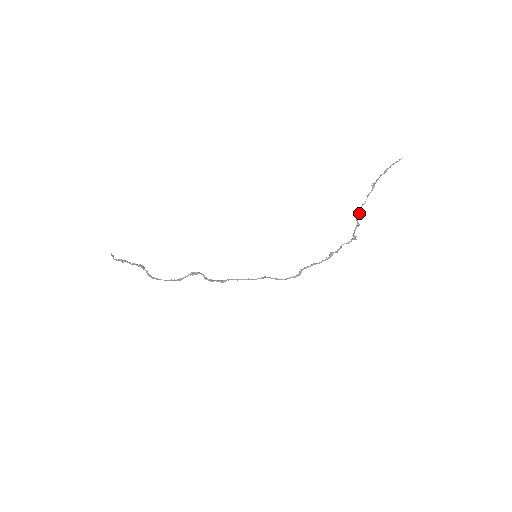
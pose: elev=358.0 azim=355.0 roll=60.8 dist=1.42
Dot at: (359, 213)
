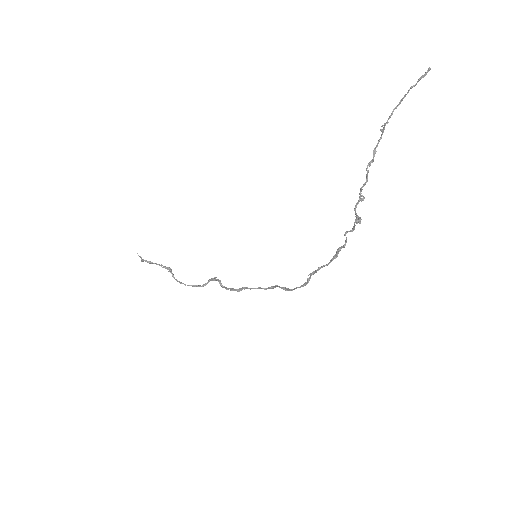
Dot at: (366, 179)
